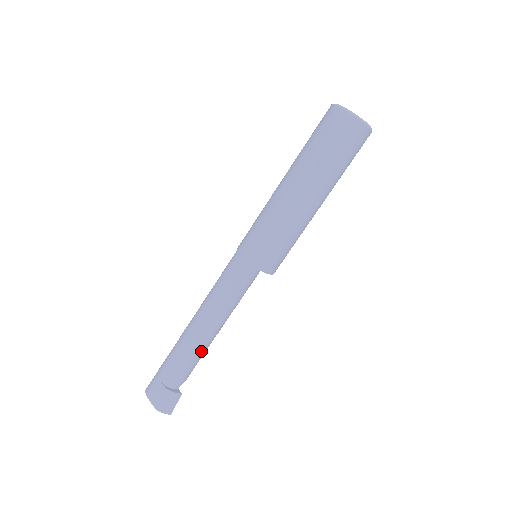
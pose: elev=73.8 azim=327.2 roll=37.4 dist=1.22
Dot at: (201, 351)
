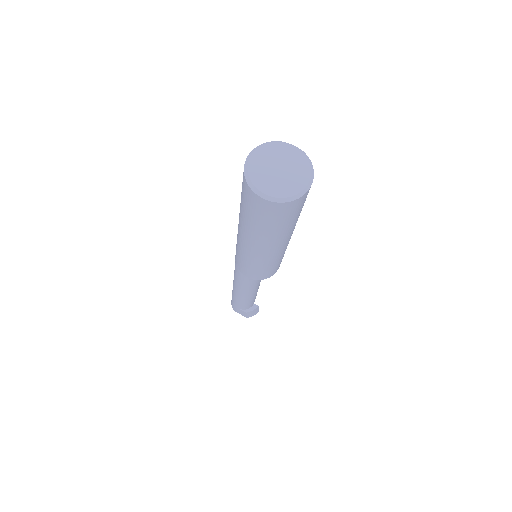
Dot at: (255, 295)
